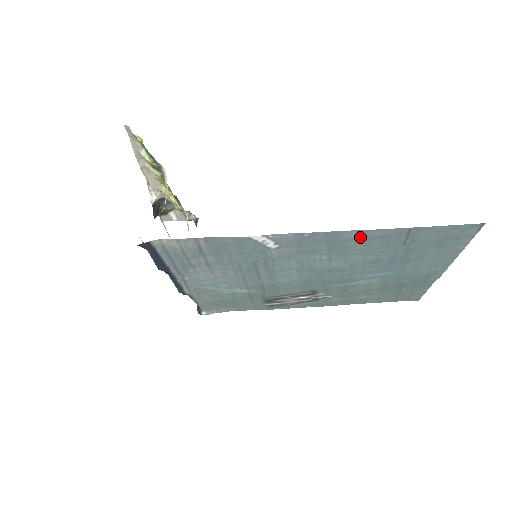
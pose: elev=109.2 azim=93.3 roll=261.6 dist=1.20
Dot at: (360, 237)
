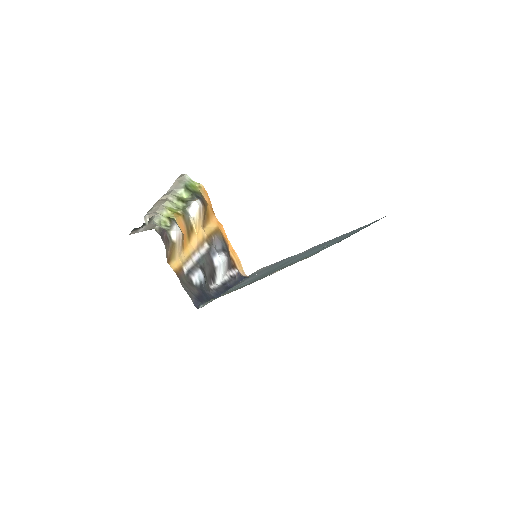
Dot at: (341, 236)
